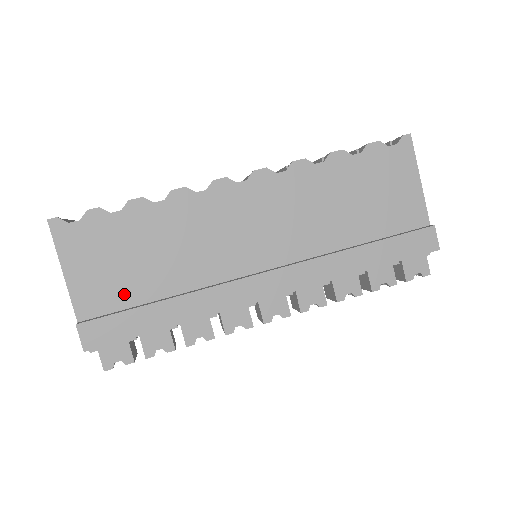
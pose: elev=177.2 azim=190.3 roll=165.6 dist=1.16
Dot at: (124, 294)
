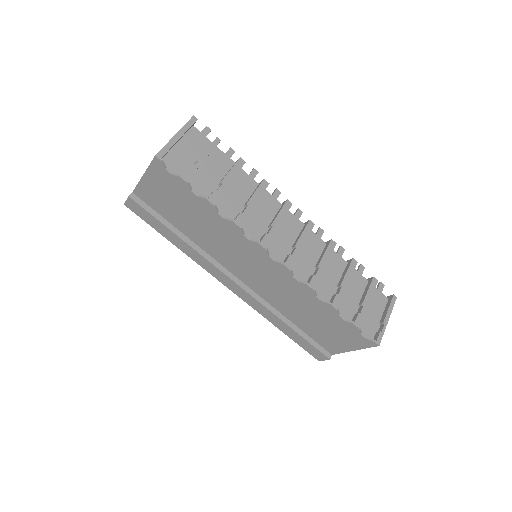
Dot at: (164, 211)
